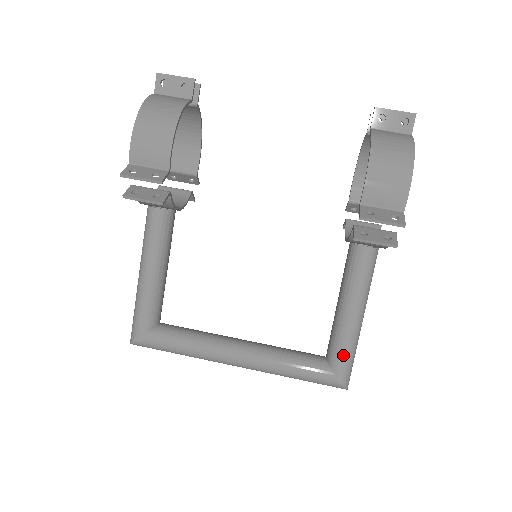
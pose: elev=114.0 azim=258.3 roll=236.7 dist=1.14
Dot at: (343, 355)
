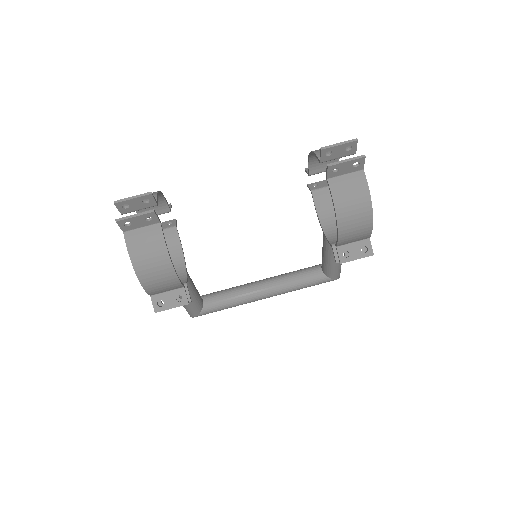
Dot at: (335, 272)
